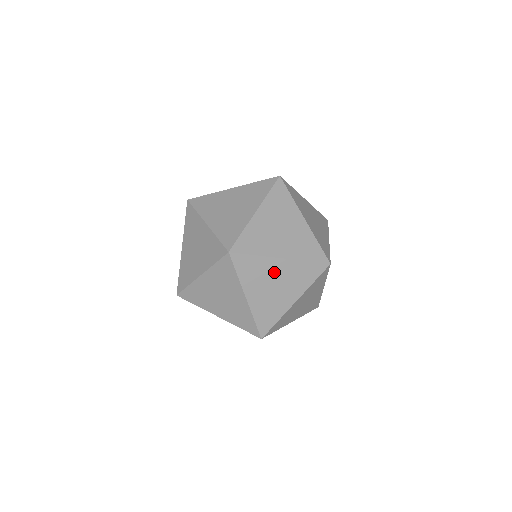
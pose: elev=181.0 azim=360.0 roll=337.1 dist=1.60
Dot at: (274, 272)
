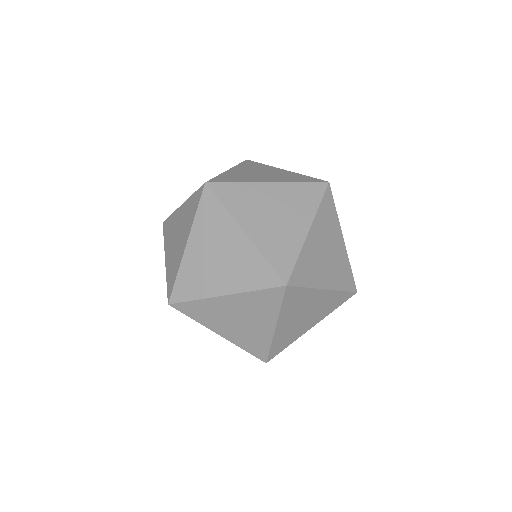
Dot at: (312, 302)
